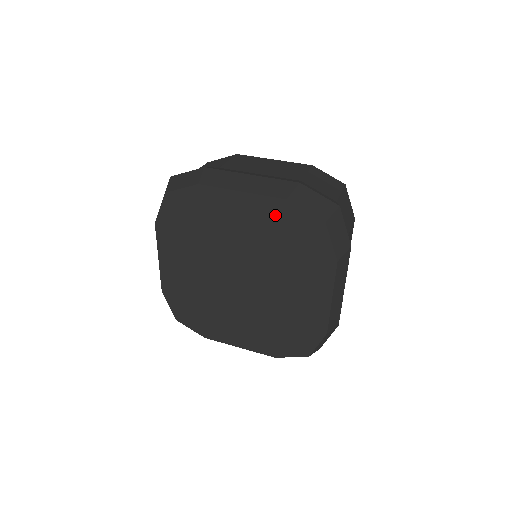
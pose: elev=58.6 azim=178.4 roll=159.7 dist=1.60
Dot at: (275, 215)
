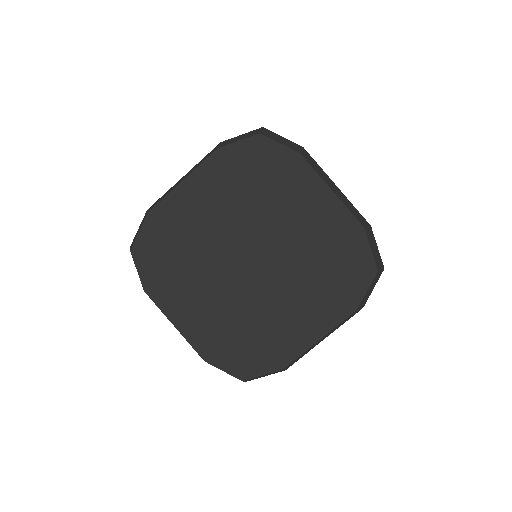
Dot at: (342, 232)
